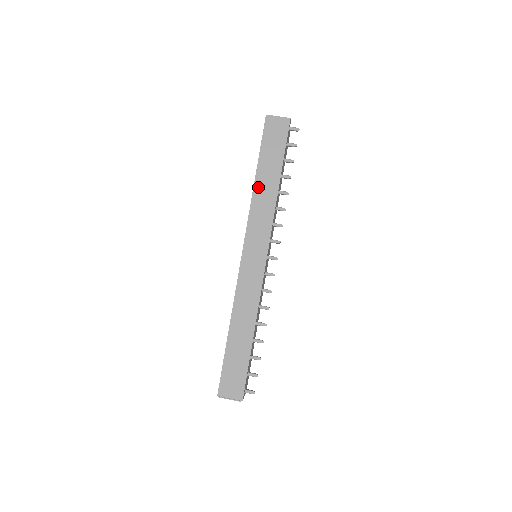
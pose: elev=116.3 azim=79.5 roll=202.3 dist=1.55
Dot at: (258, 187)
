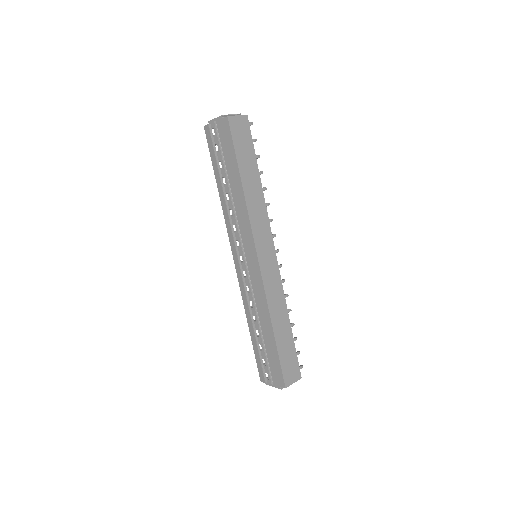
Dot at: (247, 192)
